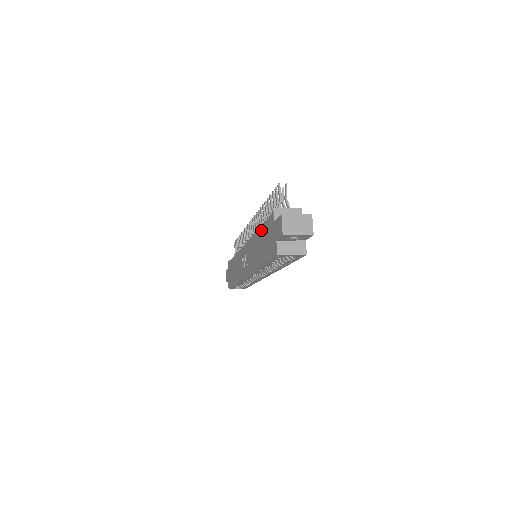
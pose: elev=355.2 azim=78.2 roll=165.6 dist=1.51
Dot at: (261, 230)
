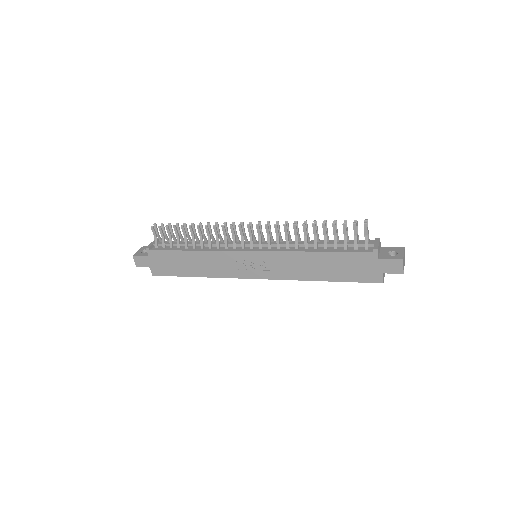
Dot at: (330, 255)
